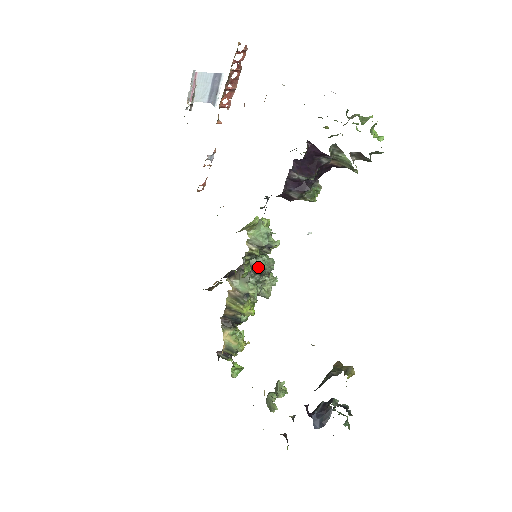
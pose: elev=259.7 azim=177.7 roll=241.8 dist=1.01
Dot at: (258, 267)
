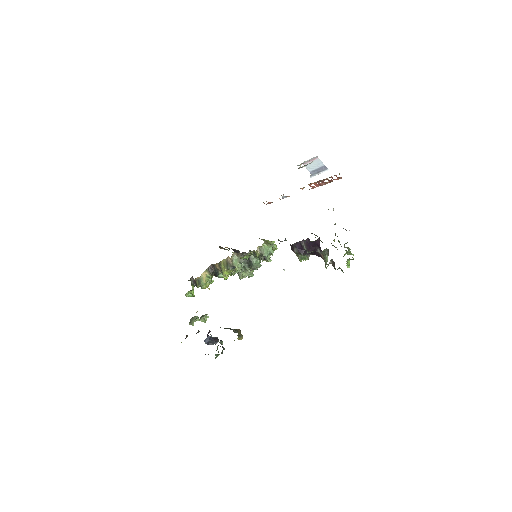
Dot at: (251, 261)
